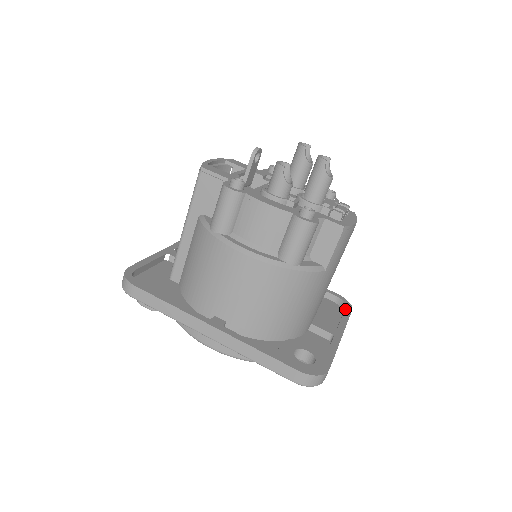
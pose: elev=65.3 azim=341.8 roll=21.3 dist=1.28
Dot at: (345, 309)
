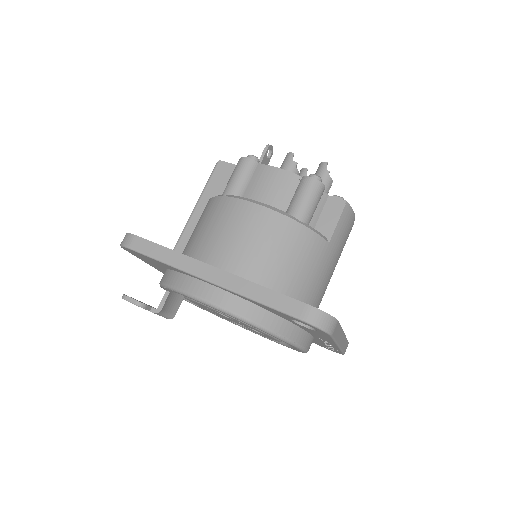
Dot at: occluded
